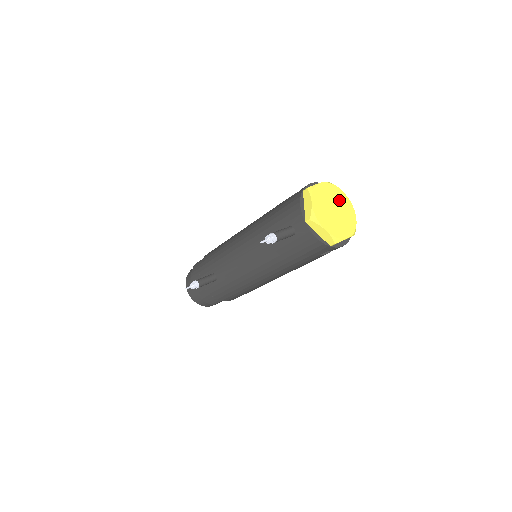
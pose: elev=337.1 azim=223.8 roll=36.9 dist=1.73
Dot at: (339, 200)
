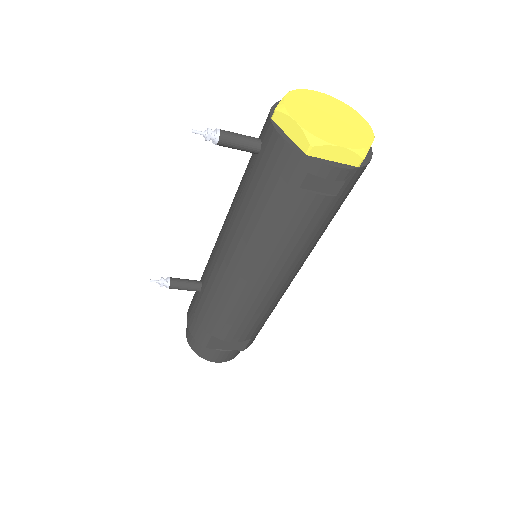
Dot at: (346, 116)
